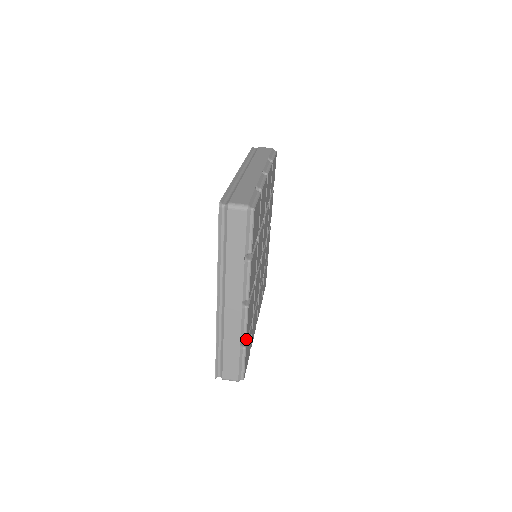
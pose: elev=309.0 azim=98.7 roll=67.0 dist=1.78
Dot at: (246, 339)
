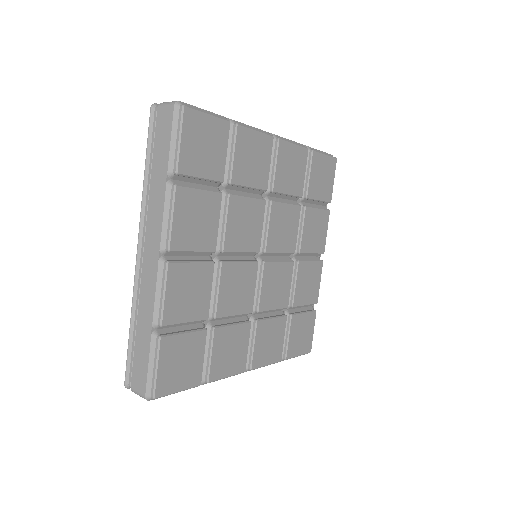
Dot at: (162, 320)
